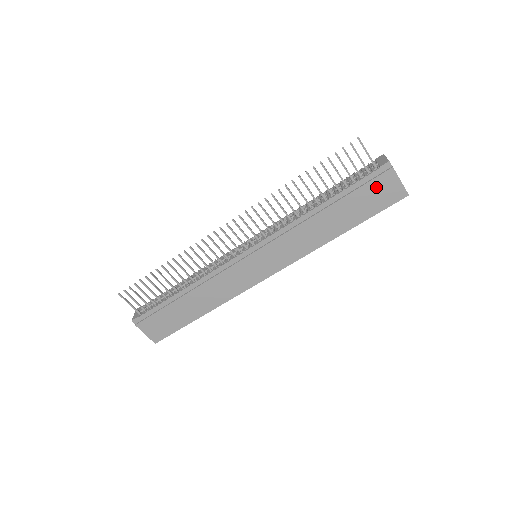
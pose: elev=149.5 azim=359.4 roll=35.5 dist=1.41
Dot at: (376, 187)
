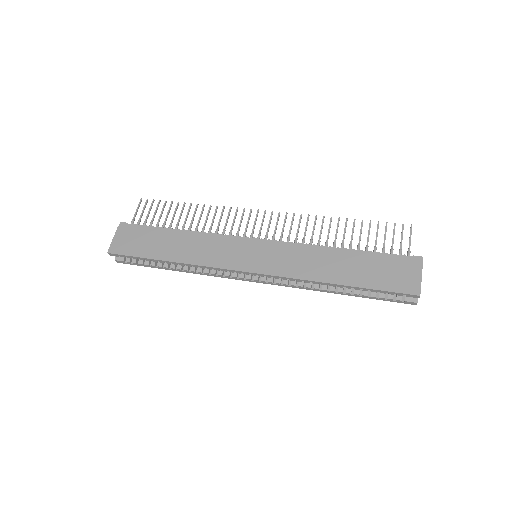
Dot at: (398, 267)
